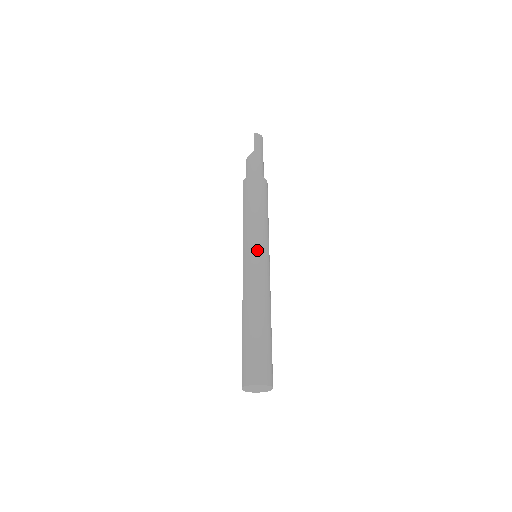
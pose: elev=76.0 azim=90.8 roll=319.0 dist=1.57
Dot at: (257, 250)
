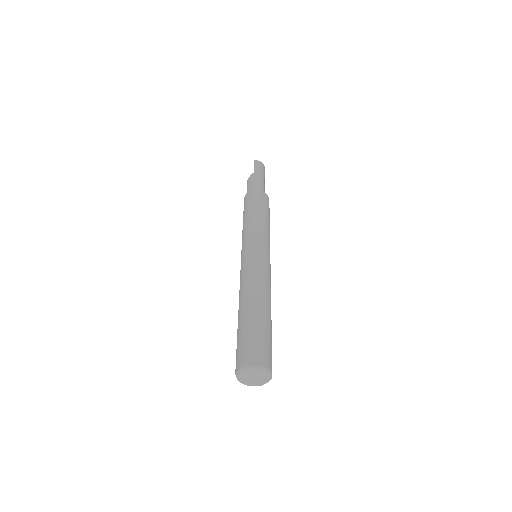
Dot at: (253, 246)
